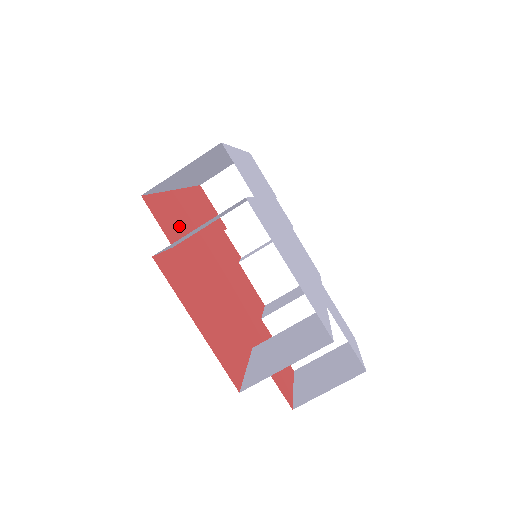
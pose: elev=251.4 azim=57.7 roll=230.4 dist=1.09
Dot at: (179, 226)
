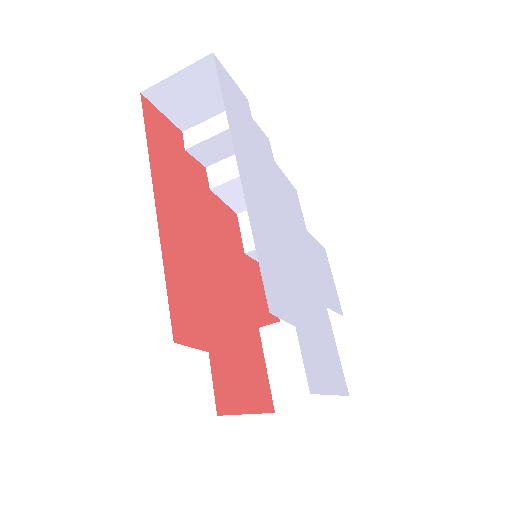
Dot at: (191, 293)
